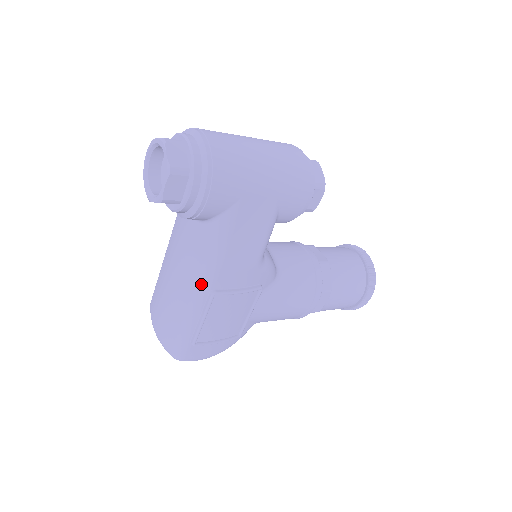
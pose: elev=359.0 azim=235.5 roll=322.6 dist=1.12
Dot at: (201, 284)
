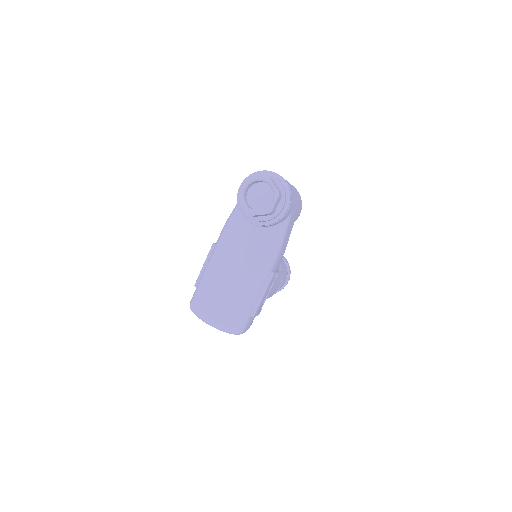
Dot at: (266, 269)
